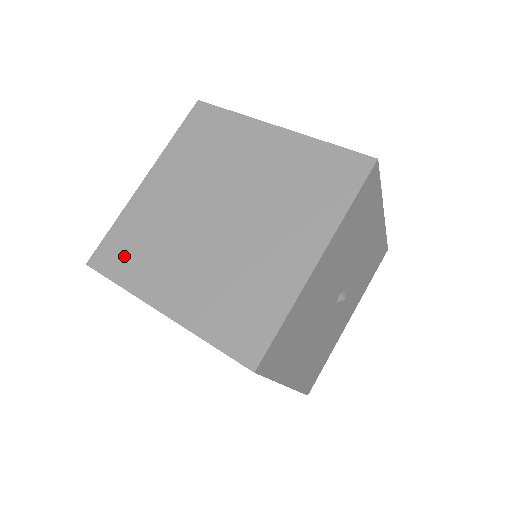
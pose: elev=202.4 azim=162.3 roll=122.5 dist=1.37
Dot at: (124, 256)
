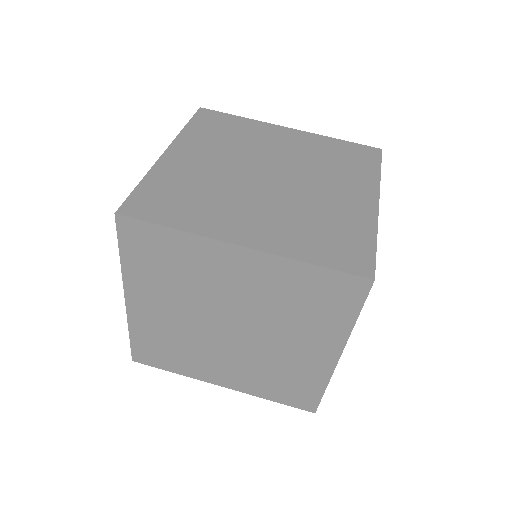
Dot at: (169, 205)
